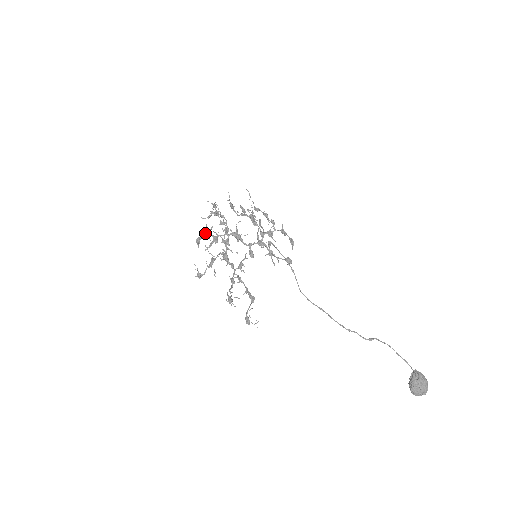
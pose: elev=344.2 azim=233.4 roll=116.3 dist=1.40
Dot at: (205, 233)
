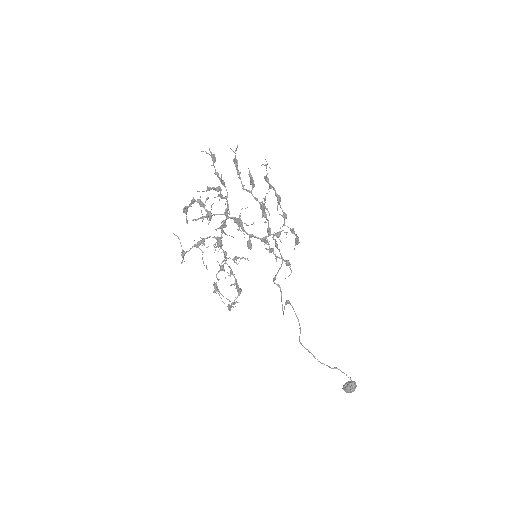
Dot at: (196, 201)
